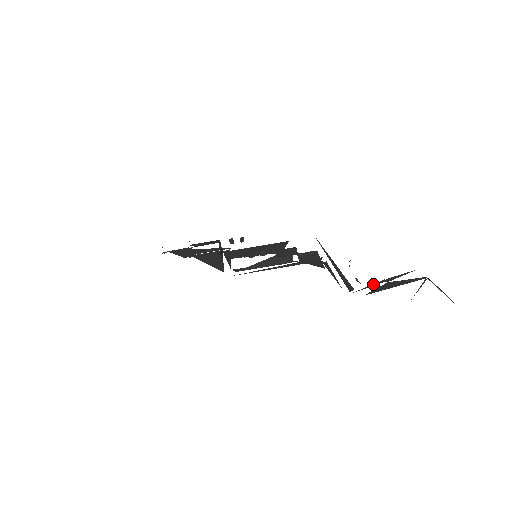
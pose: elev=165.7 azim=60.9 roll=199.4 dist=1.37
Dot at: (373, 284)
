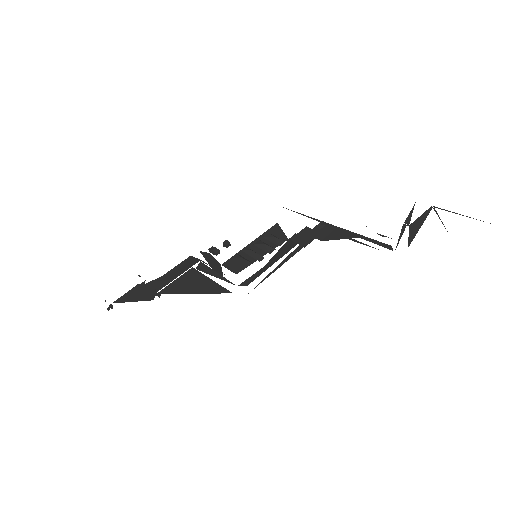
Dot at: (401, 233)
